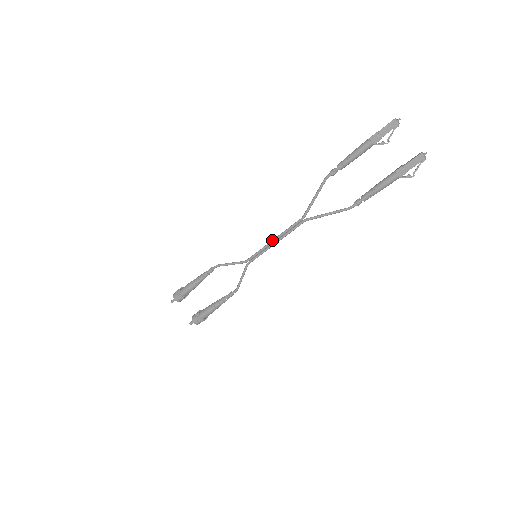
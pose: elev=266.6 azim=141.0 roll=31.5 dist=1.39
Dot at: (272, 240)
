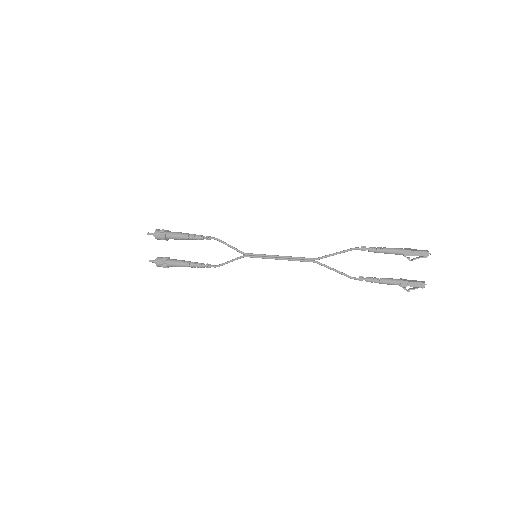
Dot at: occluded
